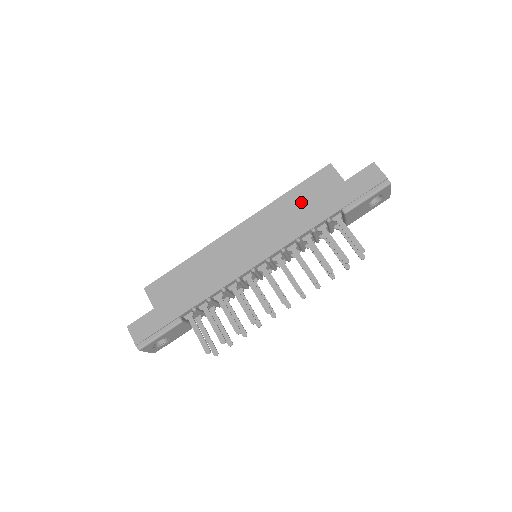
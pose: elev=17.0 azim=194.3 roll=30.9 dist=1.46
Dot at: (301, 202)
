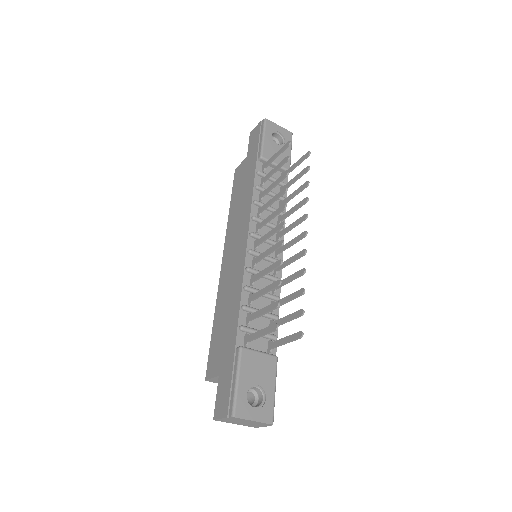
Dot at: (238, 196)
